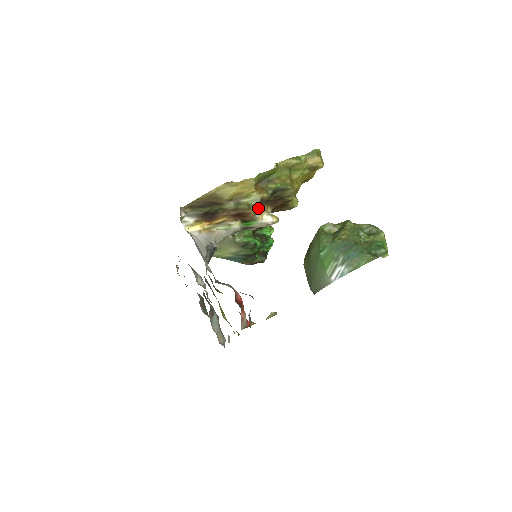
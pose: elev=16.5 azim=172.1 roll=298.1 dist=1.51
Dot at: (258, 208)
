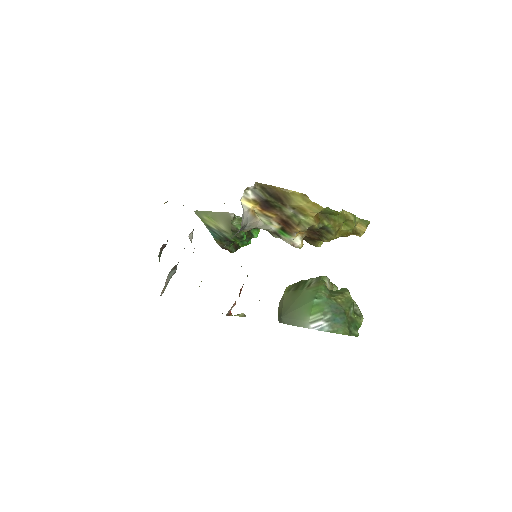
Dot at: (304, 230)
